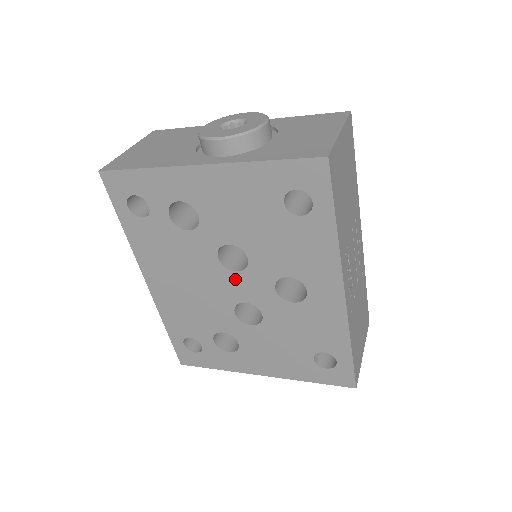
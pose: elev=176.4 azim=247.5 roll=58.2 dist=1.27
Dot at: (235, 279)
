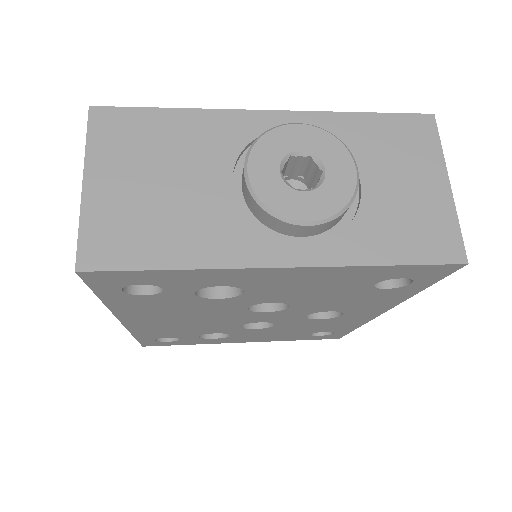
Dot at: (260, 315)
